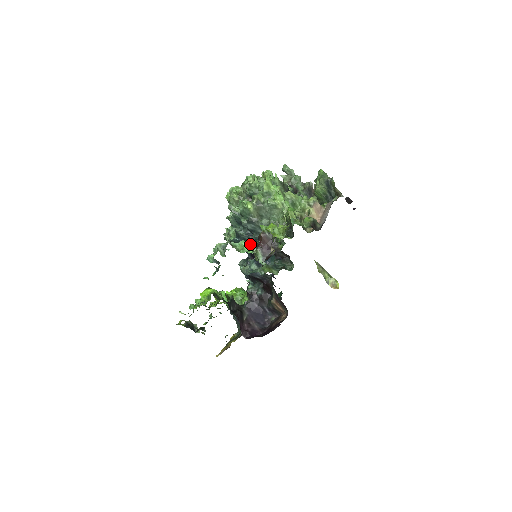
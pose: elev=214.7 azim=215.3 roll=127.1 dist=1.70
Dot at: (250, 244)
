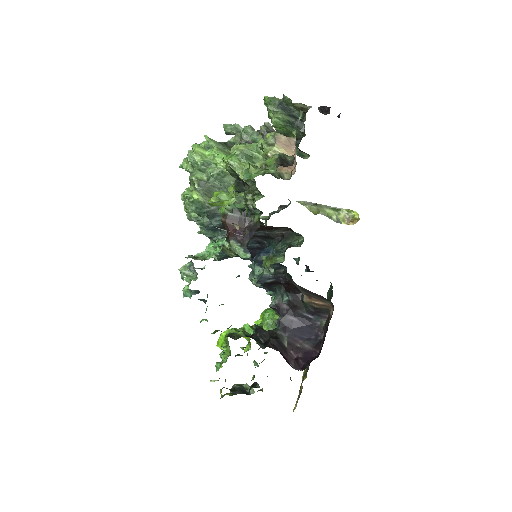
Dot at: (221, 242)
